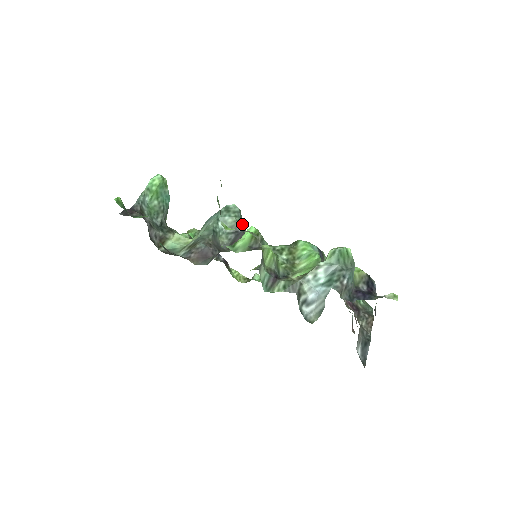
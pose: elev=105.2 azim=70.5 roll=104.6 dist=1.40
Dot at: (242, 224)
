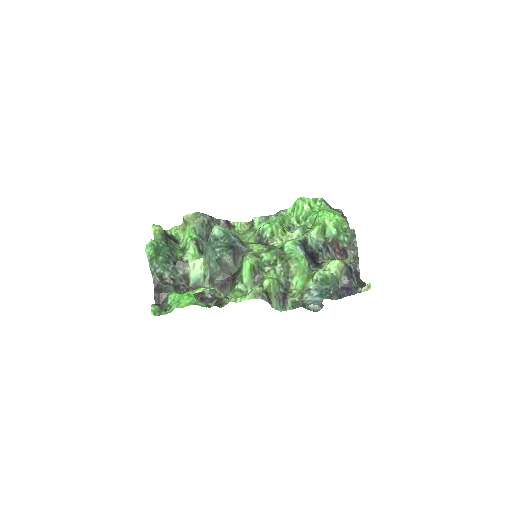
Dot at: (232, 237)
